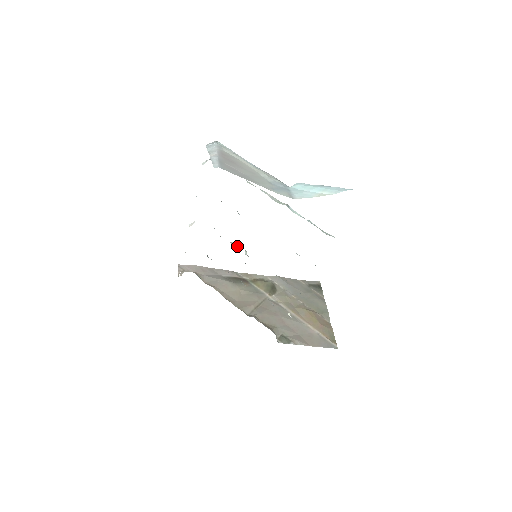
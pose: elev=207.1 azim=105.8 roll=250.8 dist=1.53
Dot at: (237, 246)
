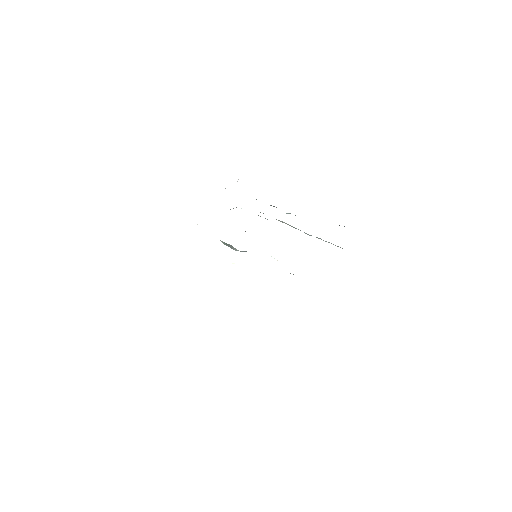
Dot at: occluded
